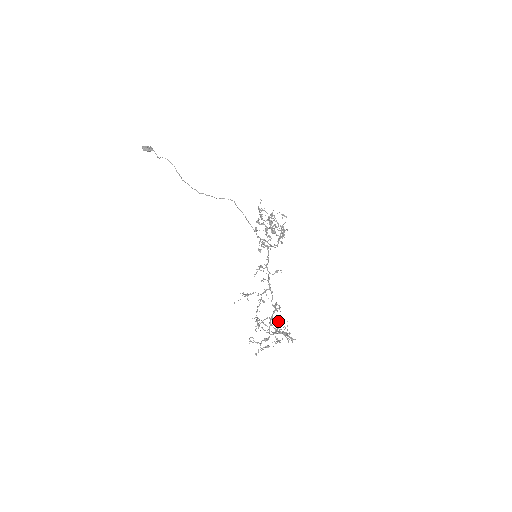
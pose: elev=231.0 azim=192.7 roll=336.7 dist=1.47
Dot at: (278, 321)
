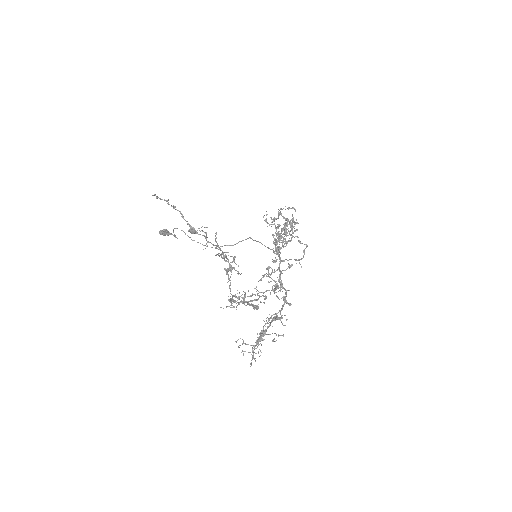
Dot at: occluded
